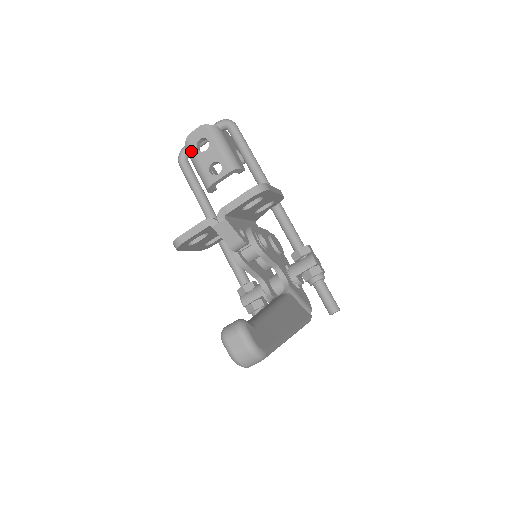
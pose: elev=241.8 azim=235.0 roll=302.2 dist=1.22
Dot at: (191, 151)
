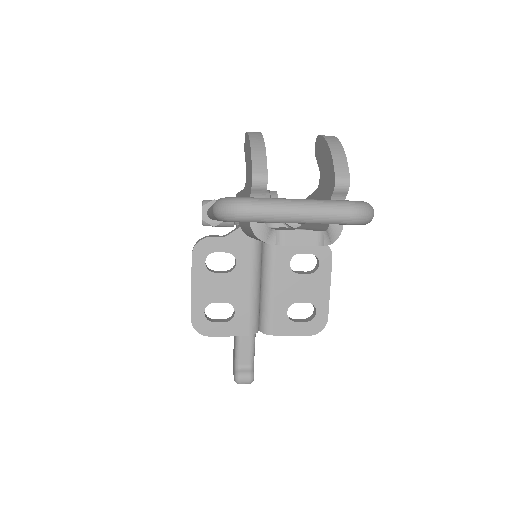
Dot at: occluded
